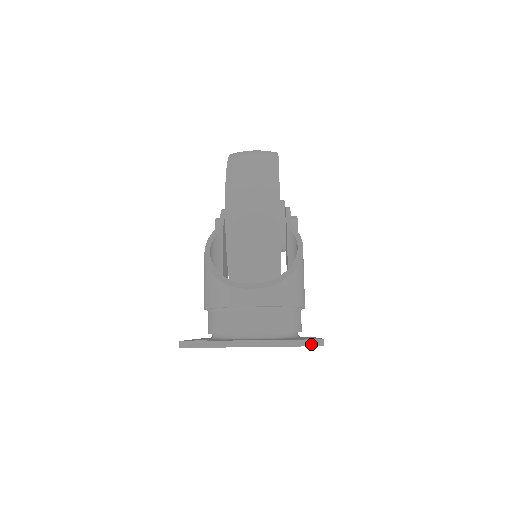
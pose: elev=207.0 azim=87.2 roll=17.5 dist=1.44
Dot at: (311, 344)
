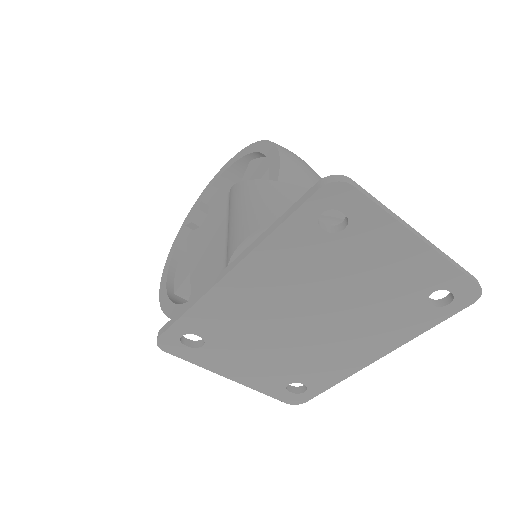
Dot at: (477, 282)
